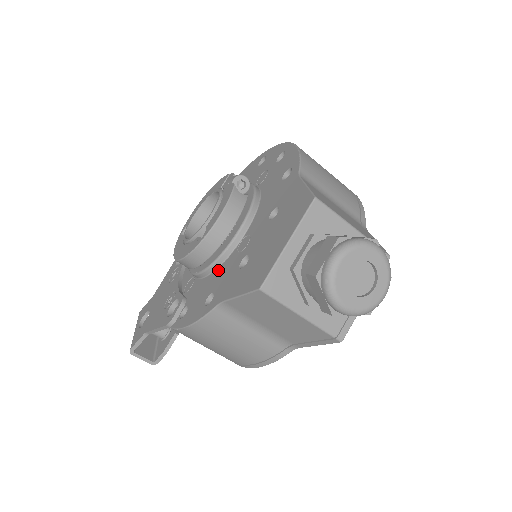
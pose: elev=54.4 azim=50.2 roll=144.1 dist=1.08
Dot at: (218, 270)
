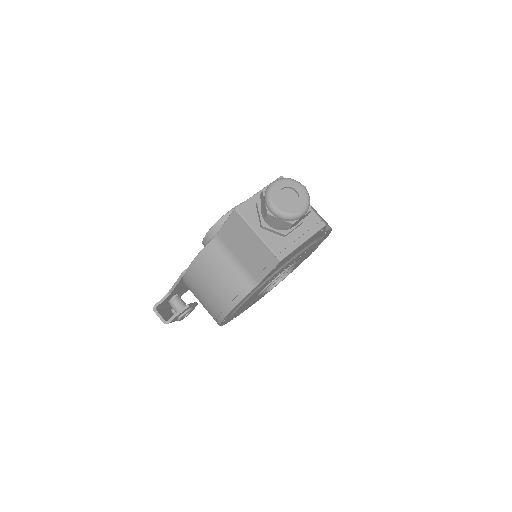
Dot at: occluded
